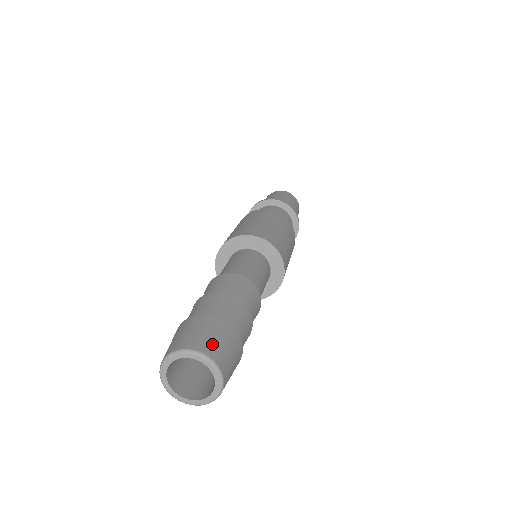
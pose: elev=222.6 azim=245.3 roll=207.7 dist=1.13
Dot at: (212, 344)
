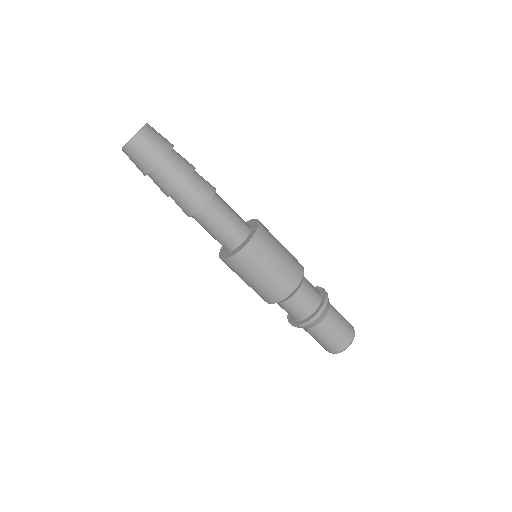
Dot at: occluded
